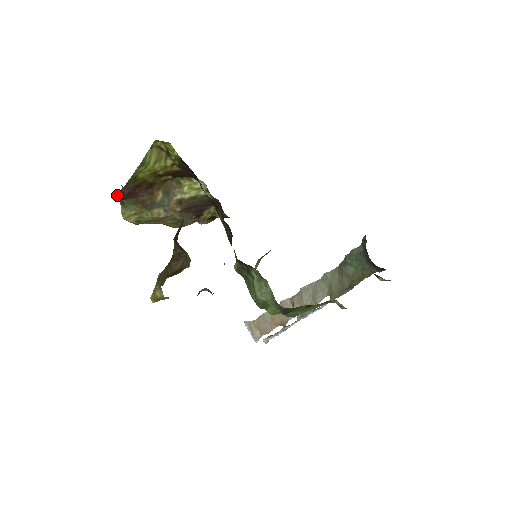
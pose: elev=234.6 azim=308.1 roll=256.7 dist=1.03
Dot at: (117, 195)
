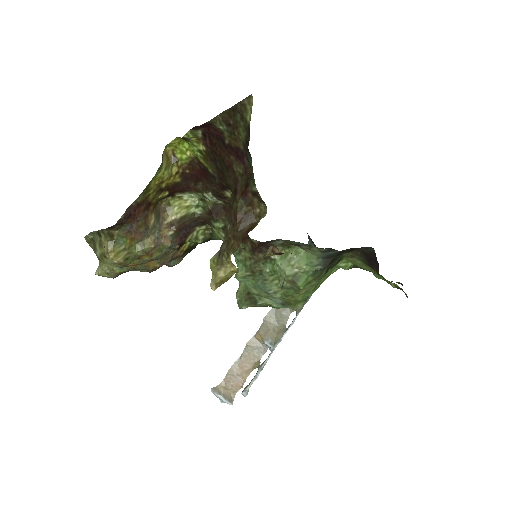
Dot at: (122, 215)
